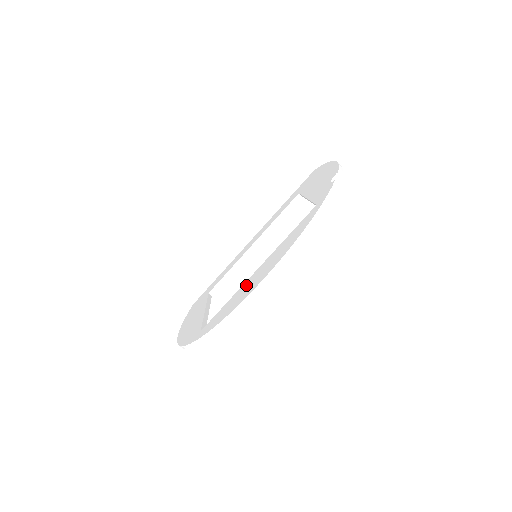
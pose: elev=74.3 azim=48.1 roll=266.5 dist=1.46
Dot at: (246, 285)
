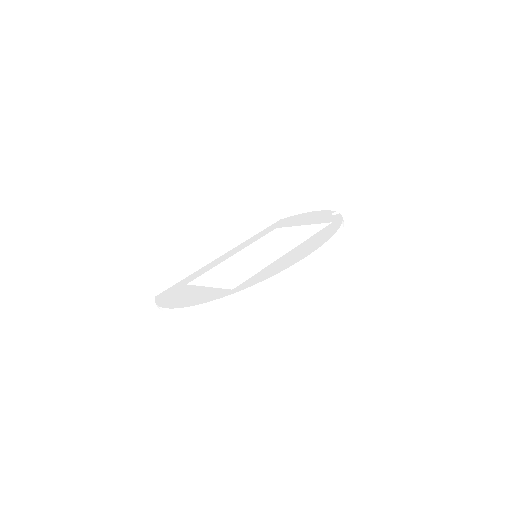
Dot at: (283, 259)
